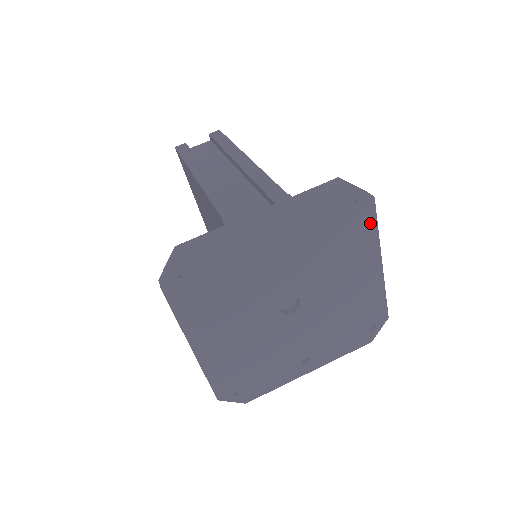
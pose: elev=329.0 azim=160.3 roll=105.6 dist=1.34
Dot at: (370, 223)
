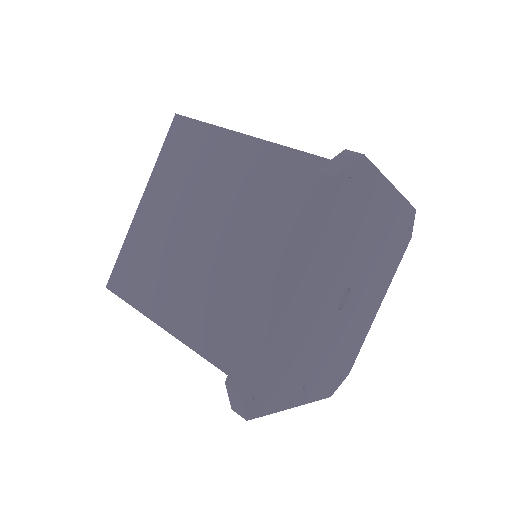
Dot at: (399, 259)
